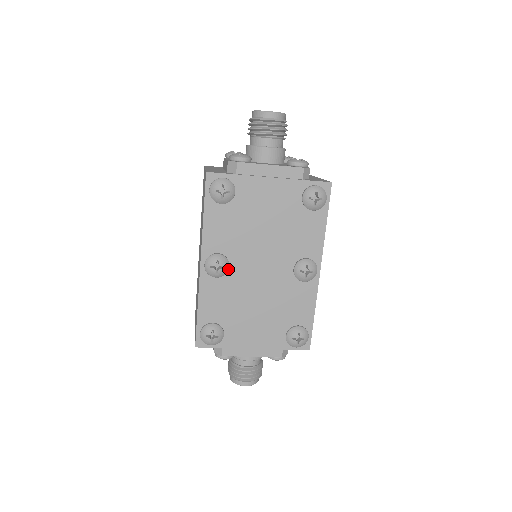
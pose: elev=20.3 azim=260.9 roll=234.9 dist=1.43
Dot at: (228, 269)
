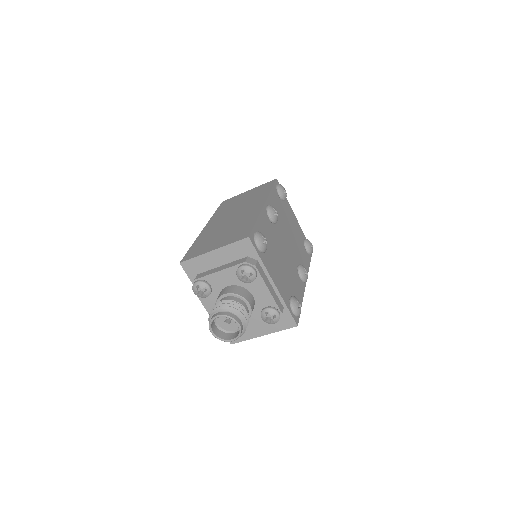
Dot at: occluded
